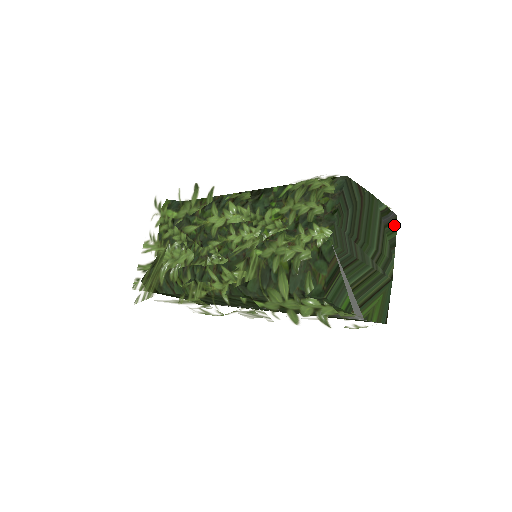
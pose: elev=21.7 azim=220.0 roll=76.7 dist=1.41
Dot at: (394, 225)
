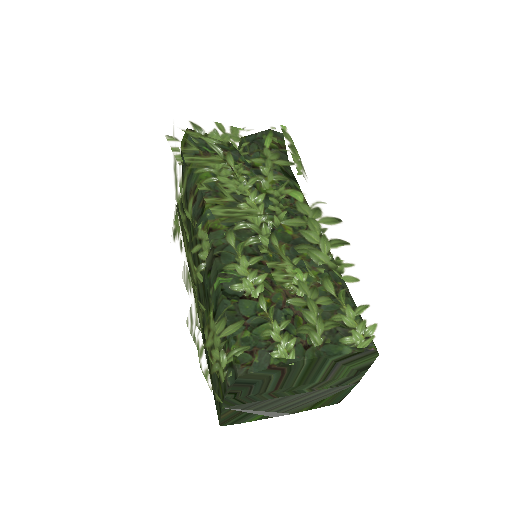
Dot at: (371, 355)
